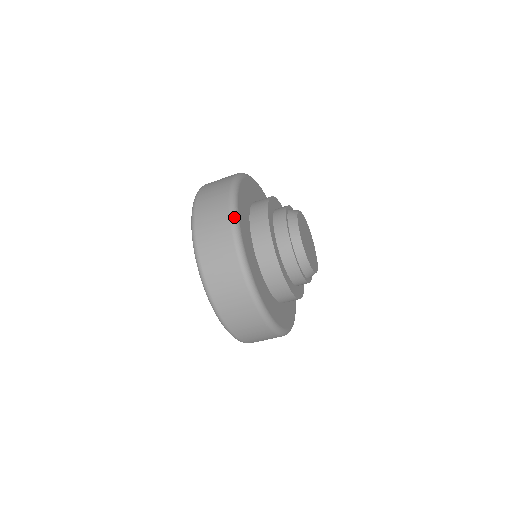
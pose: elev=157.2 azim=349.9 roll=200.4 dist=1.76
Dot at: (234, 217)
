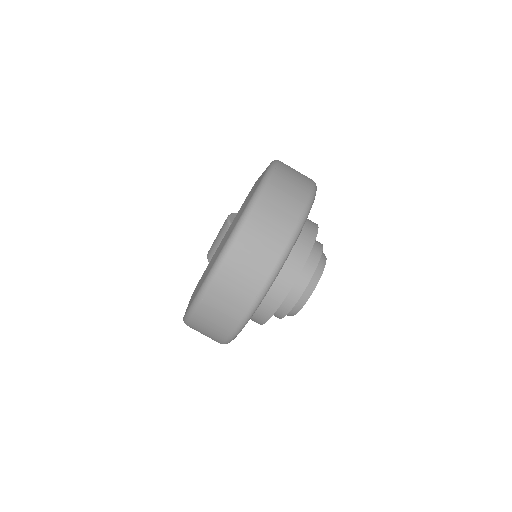
Dot at: (295, 237)
